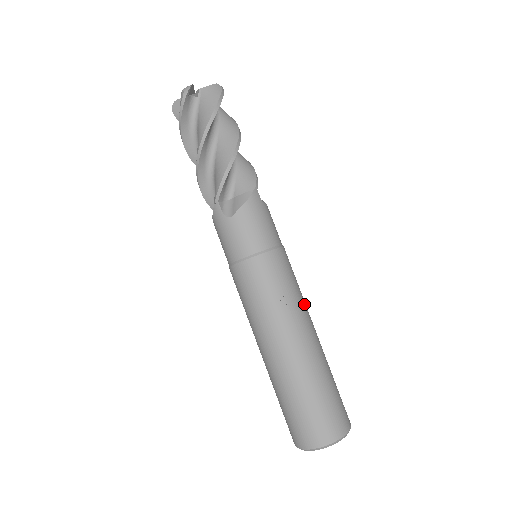
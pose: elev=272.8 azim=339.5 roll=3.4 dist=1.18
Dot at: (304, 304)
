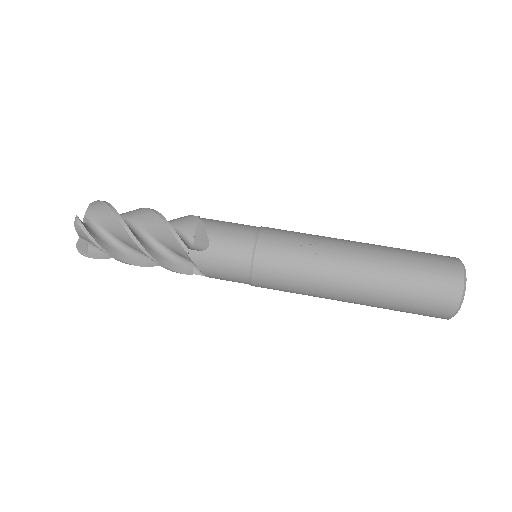
Dot at: occluded
